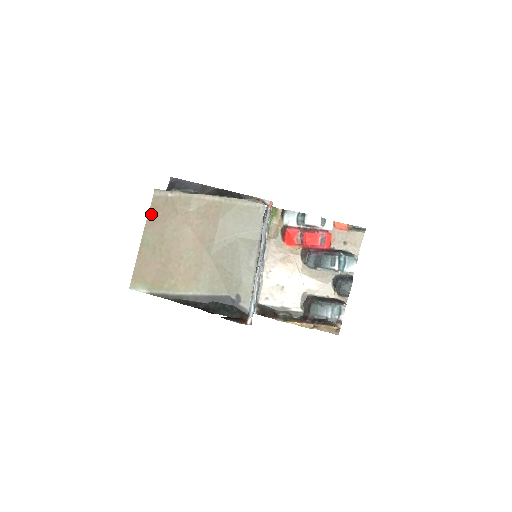
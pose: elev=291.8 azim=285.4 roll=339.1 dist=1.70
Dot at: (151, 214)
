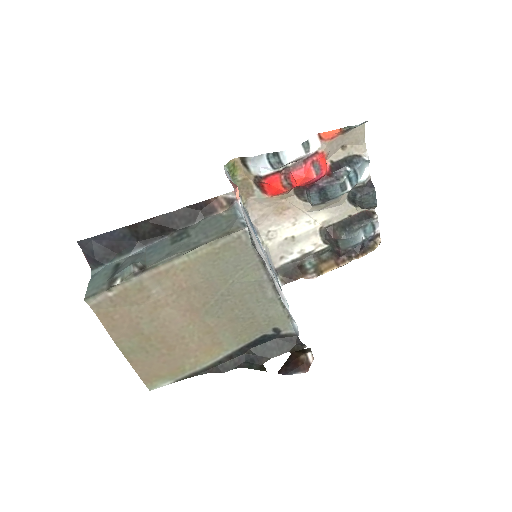
Dot at: (107, 324)
